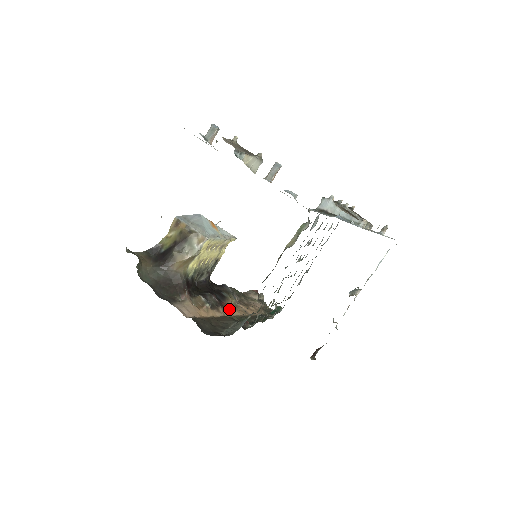
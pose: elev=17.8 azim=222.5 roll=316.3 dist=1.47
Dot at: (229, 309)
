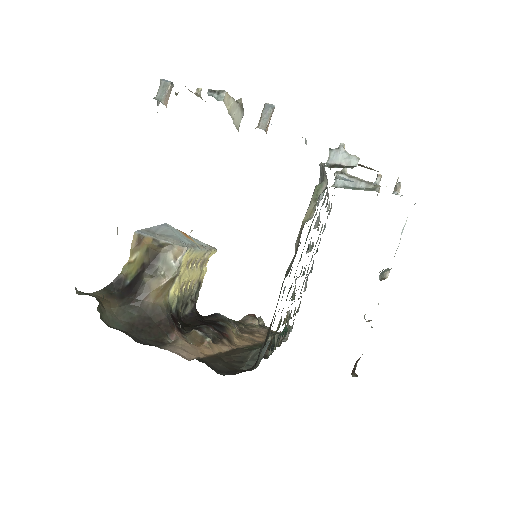
Dot at: (234, 340)
